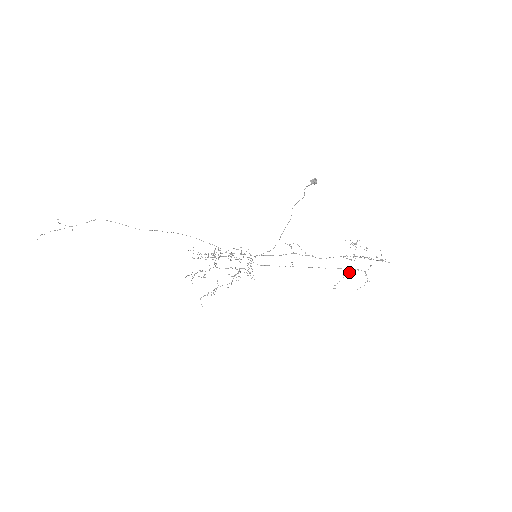
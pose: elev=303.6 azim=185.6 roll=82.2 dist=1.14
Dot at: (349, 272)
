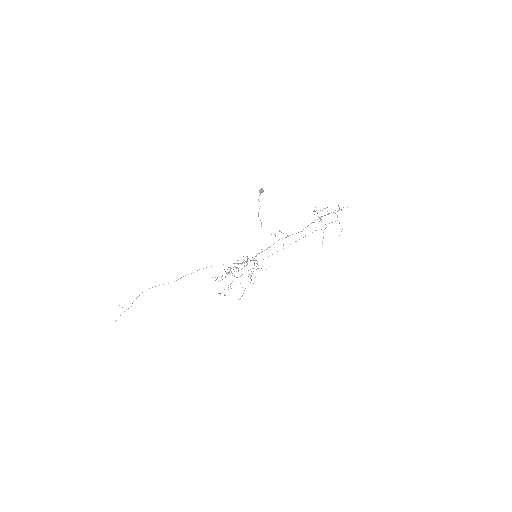
Dot at: occluded
